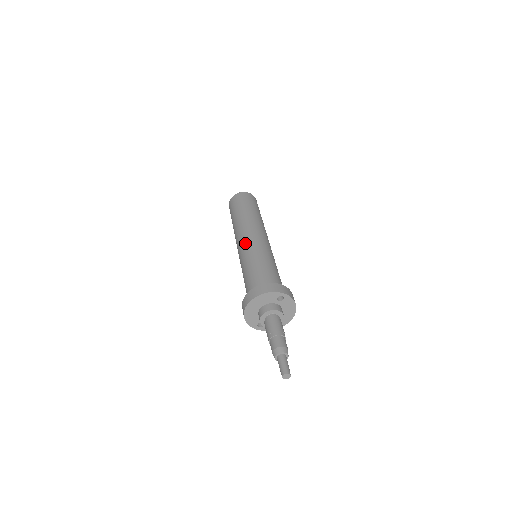
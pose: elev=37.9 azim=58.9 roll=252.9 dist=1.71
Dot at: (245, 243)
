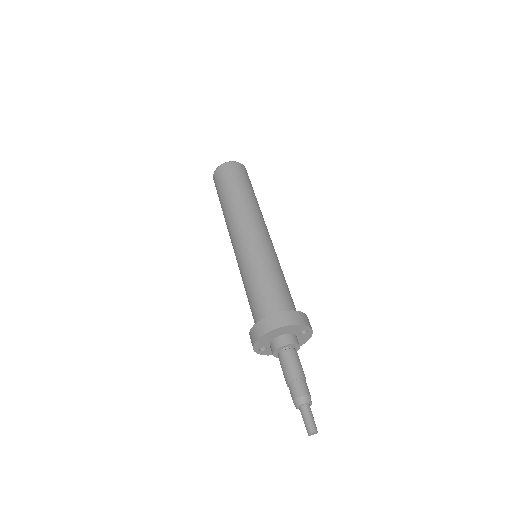
Dot at: (255, 239)
